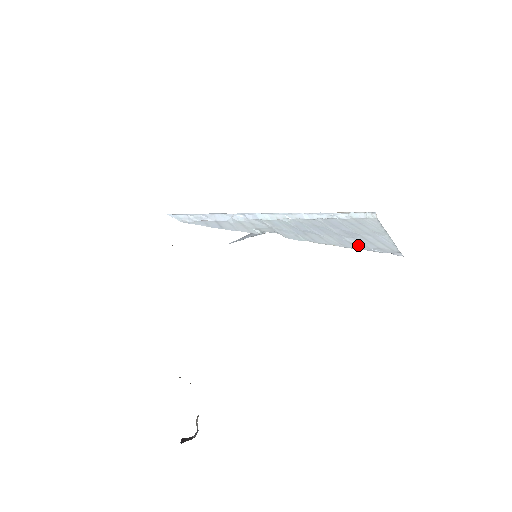
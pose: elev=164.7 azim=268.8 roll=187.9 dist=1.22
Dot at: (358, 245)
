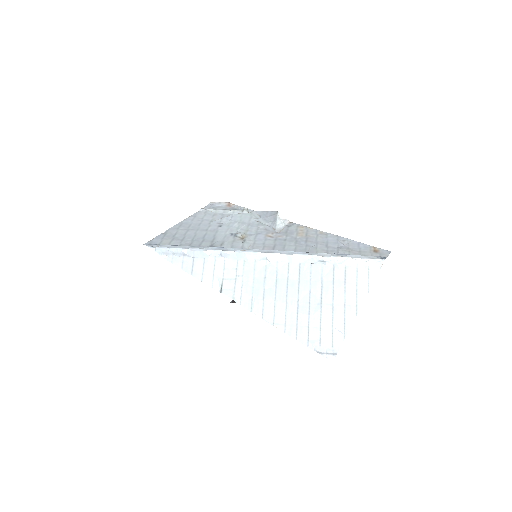
Dot at: (301, 330)
